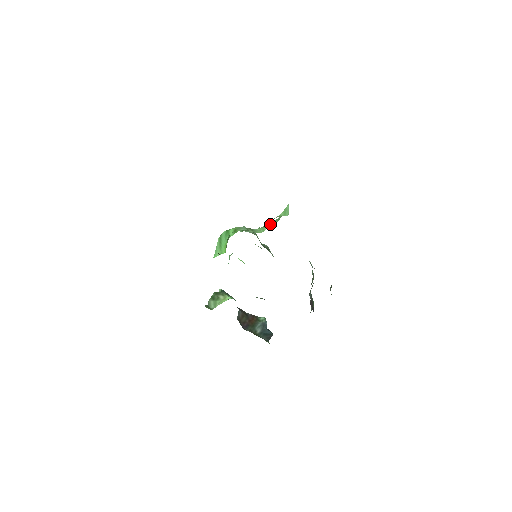
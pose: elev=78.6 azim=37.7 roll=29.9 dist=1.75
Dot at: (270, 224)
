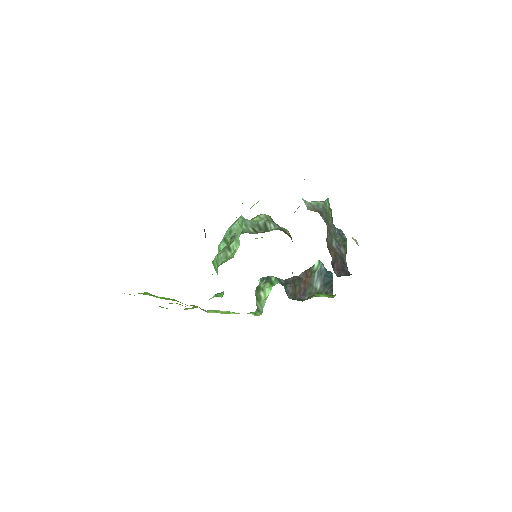
Dot at: occluded
